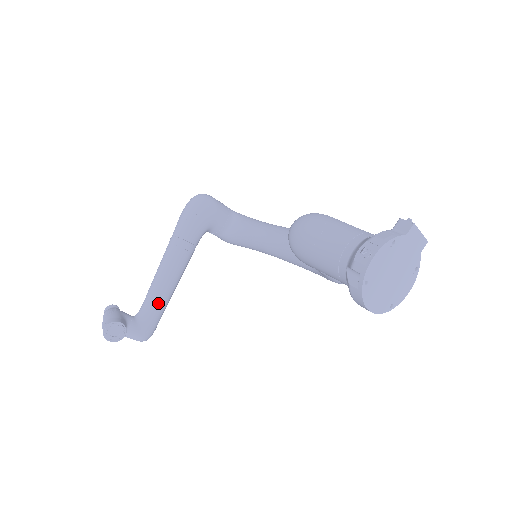
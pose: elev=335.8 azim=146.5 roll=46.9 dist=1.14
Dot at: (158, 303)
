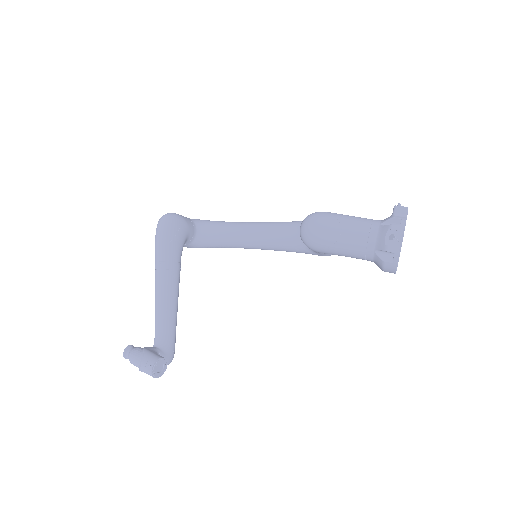
Dot at: (173, 326)
